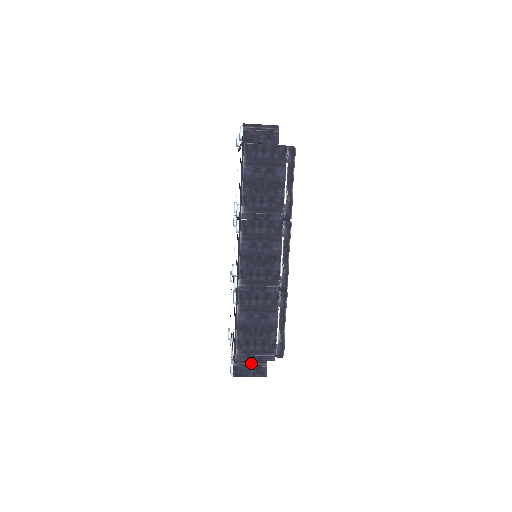
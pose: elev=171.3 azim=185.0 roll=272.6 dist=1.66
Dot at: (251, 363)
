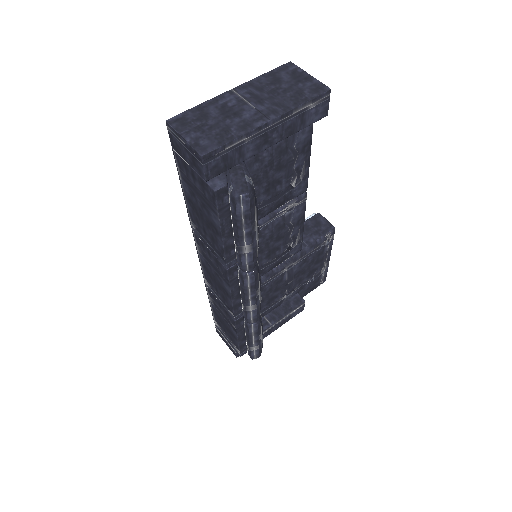
Dot at: (225, 338)
